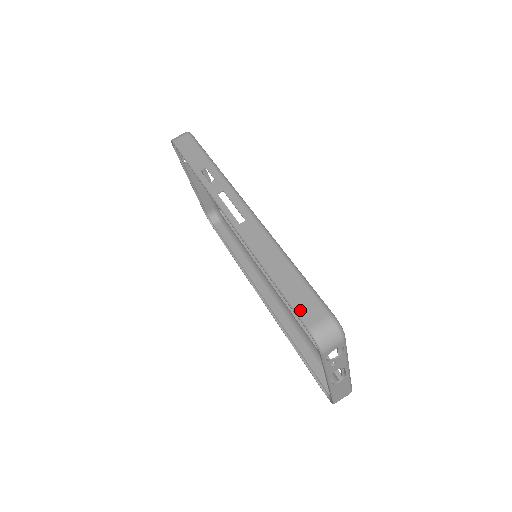
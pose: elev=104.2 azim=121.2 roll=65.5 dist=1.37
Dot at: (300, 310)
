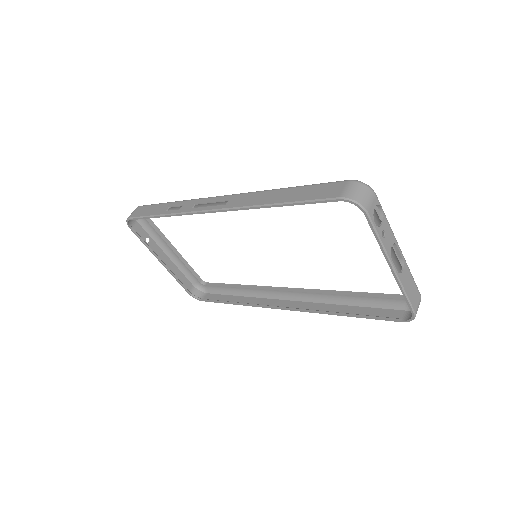
Dot at: (322, 196)
